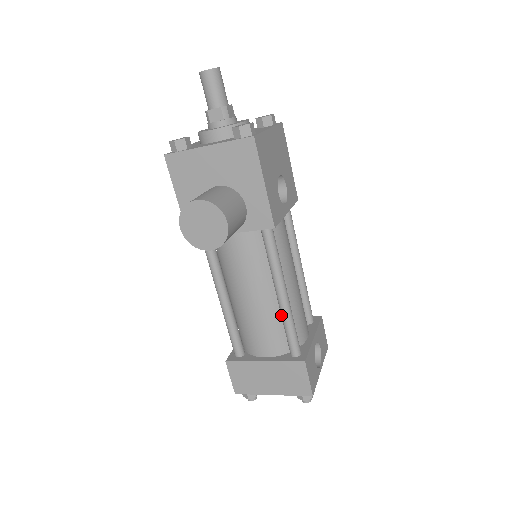
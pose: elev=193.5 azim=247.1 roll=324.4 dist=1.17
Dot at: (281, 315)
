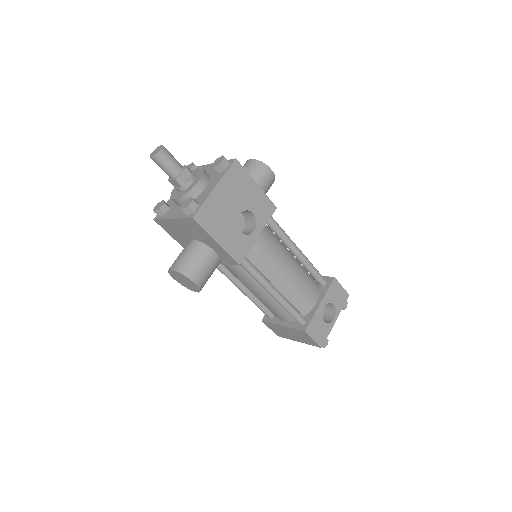
Dot at: (279, 303)
